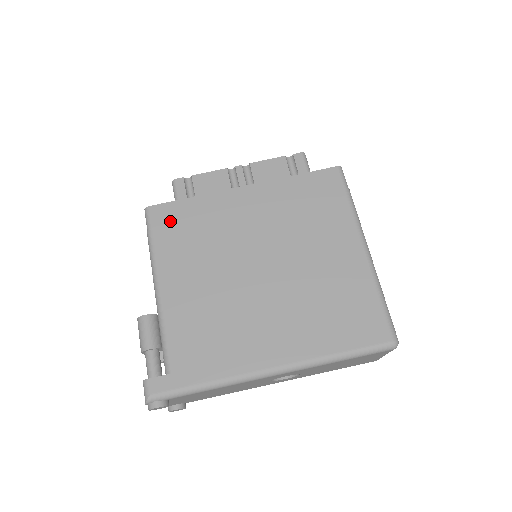
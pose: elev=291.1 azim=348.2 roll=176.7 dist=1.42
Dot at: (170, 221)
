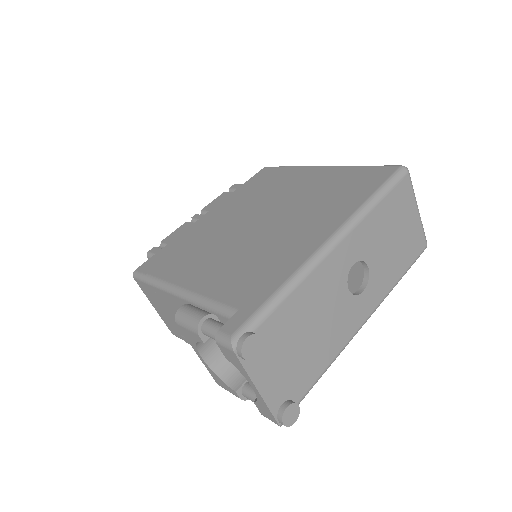
Dot at: (160, 261)
